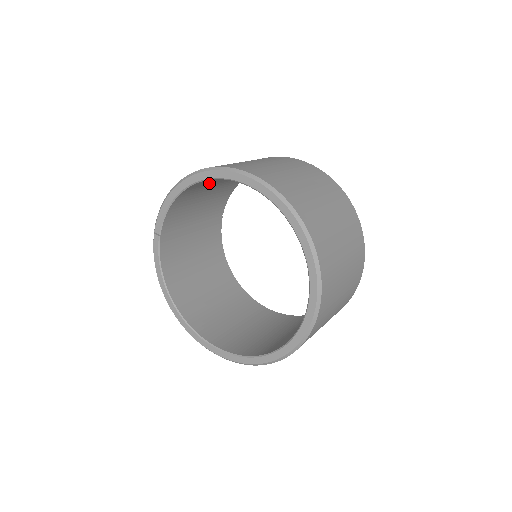
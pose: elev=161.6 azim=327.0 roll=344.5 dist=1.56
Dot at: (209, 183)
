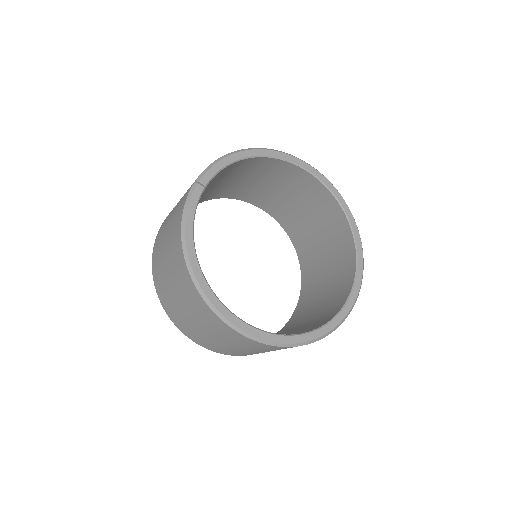
Dot at: (241, 171)
